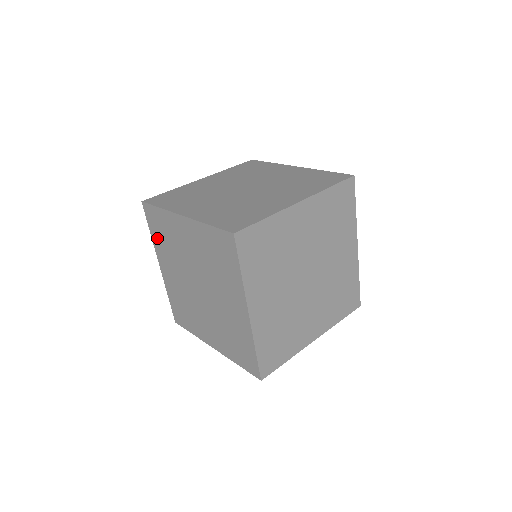
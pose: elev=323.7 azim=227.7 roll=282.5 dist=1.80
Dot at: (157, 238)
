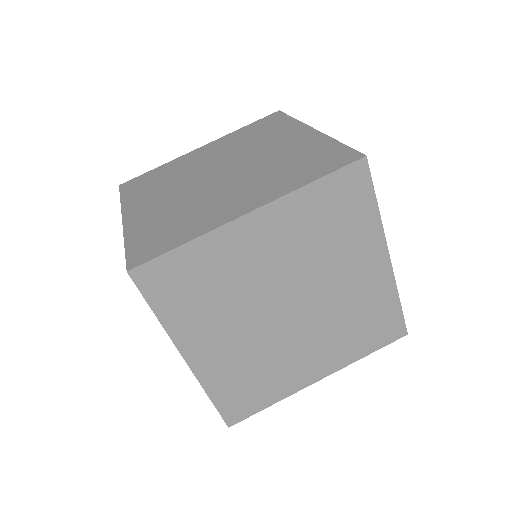
Dot at: occluded
